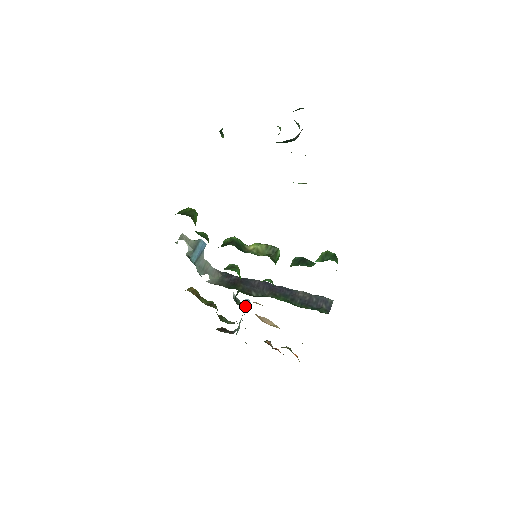
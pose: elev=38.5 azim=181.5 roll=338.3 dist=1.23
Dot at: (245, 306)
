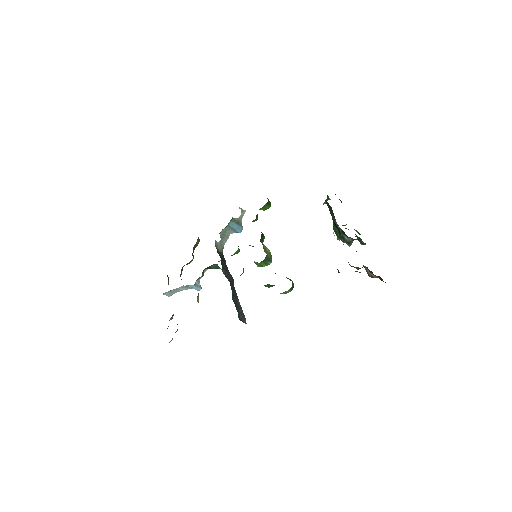
Dot at: (198, 285)
